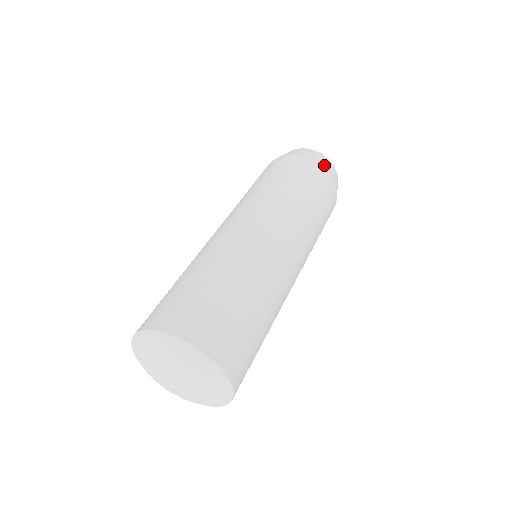
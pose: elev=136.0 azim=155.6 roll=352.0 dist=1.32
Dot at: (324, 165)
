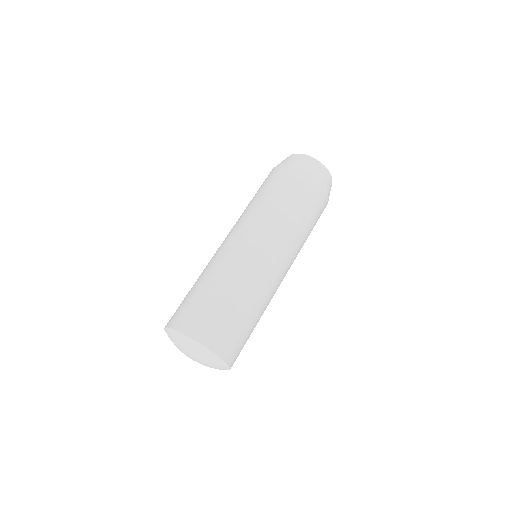
Dot at: occluded
